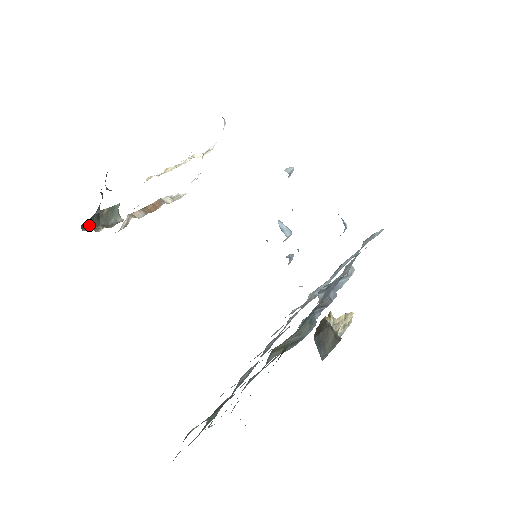
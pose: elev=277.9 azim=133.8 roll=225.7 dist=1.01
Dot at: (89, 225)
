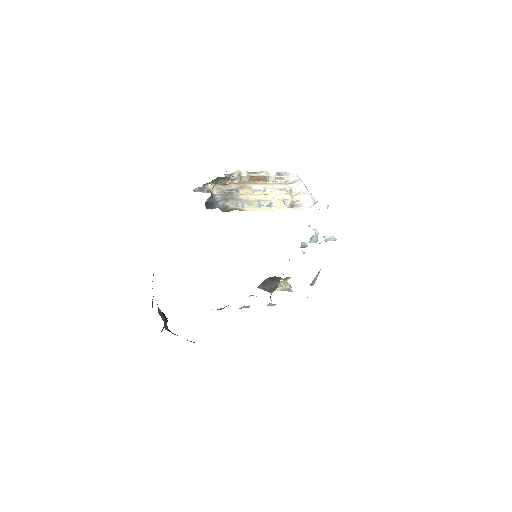
Dot at: occluded
